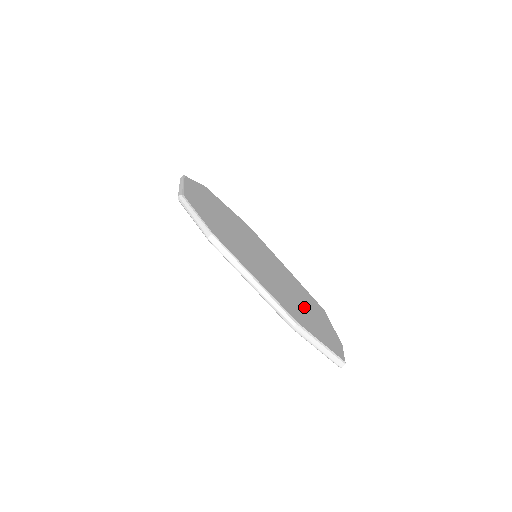
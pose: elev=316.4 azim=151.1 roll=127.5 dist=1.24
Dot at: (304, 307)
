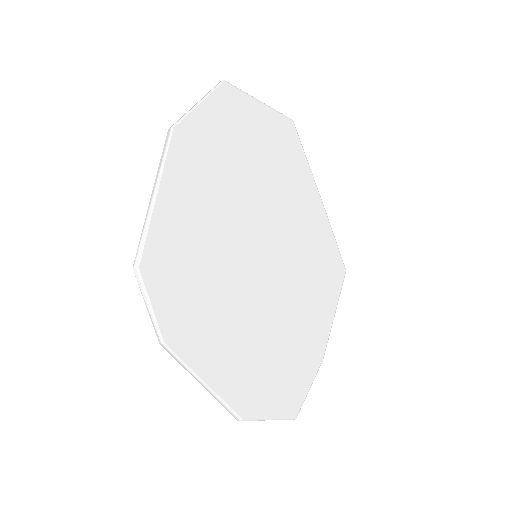
Dot at: (288, 336)
